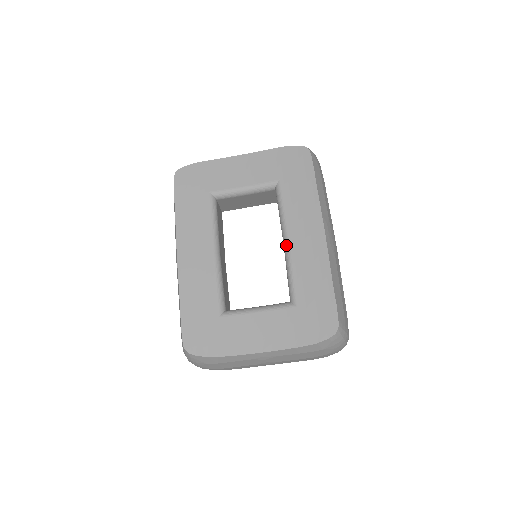
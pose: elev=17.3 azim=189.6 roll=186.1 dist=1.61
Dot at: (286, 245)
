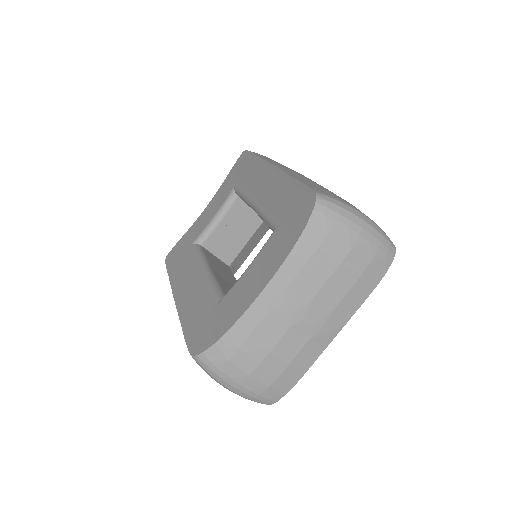
Dot at: (253, 207)
